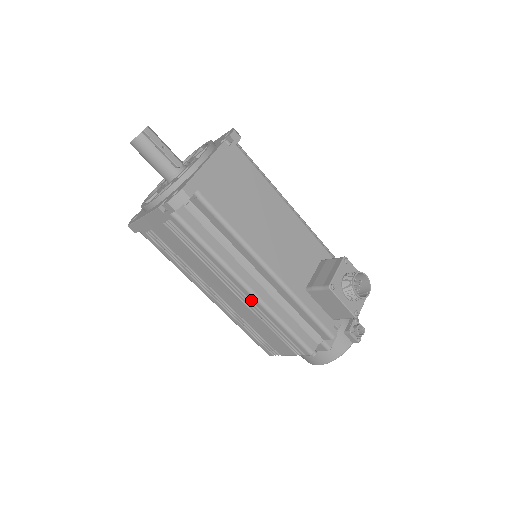
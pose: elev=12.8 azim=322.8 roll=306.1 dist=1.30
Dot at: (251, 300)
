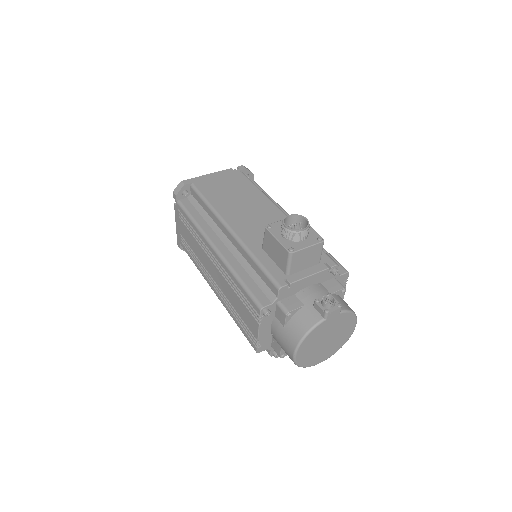
Dot at: (218, 261)
